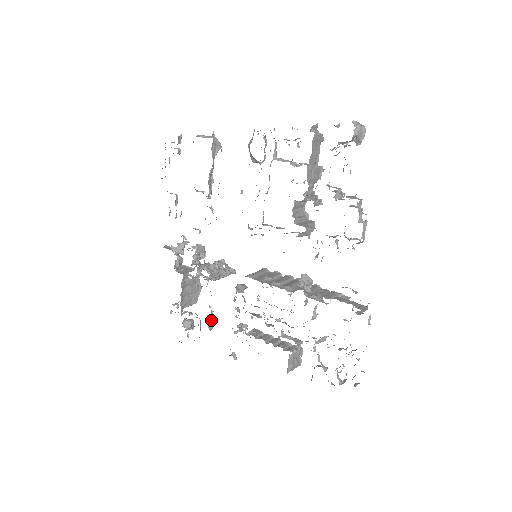
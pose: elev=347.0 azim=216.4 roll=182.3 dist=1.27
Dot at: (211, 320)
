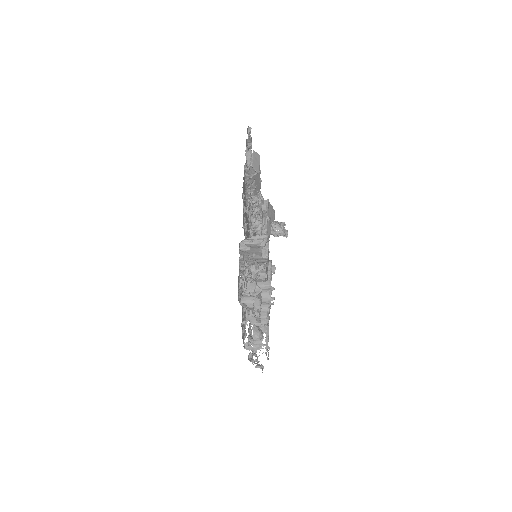
Dot at: occluded
